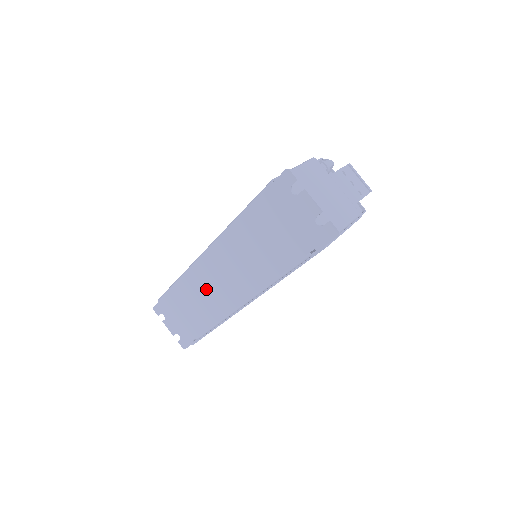
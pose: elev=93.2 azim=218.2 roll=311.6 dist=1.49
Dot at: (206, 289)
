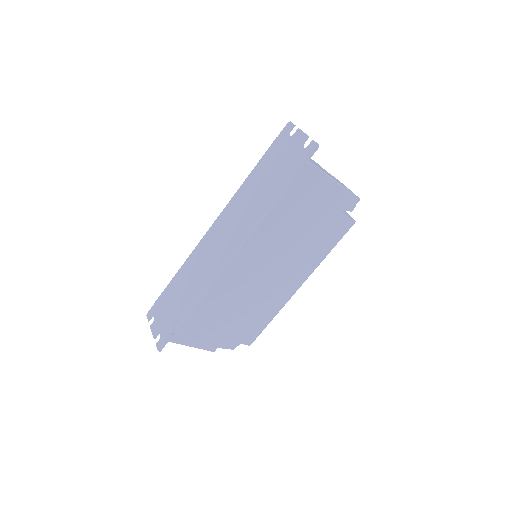
Dot at: (204, 260)
